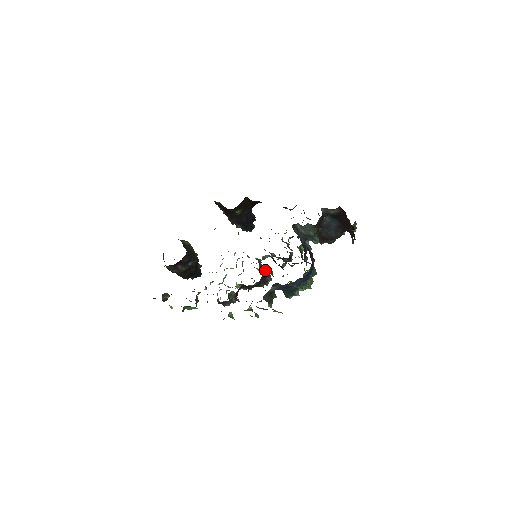
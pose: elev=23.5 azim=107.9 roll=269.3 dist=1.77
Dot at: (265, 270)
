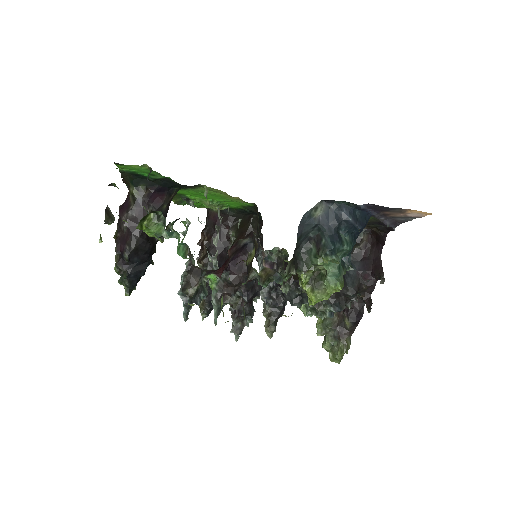
Dot at: occluded
